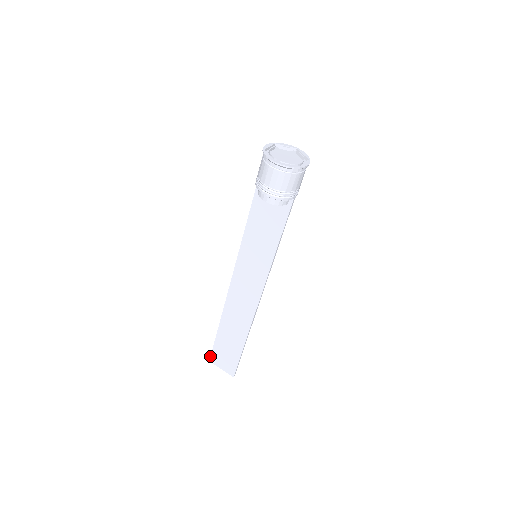
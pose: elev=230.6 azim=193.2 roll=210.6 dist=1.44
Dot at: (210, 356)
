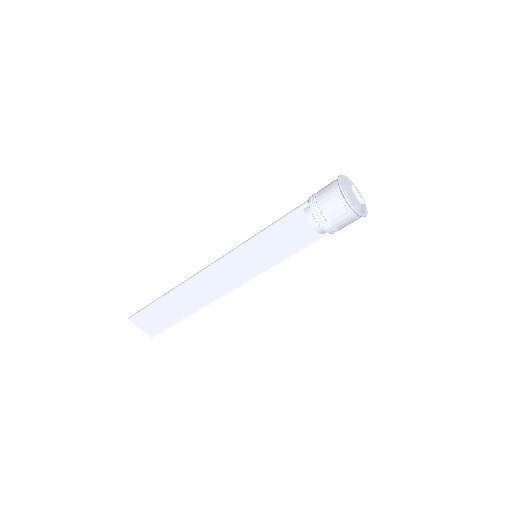
Dot at: (133, 315)
